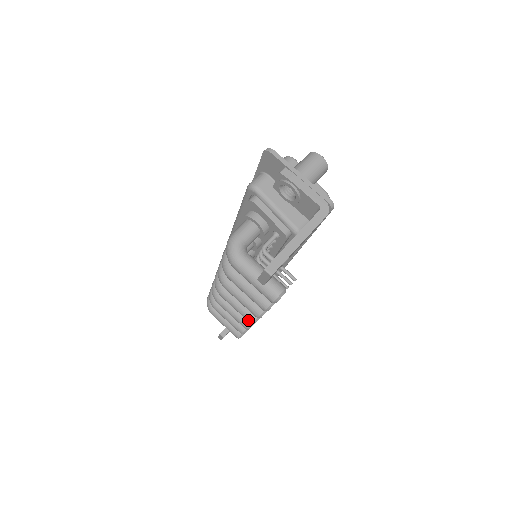
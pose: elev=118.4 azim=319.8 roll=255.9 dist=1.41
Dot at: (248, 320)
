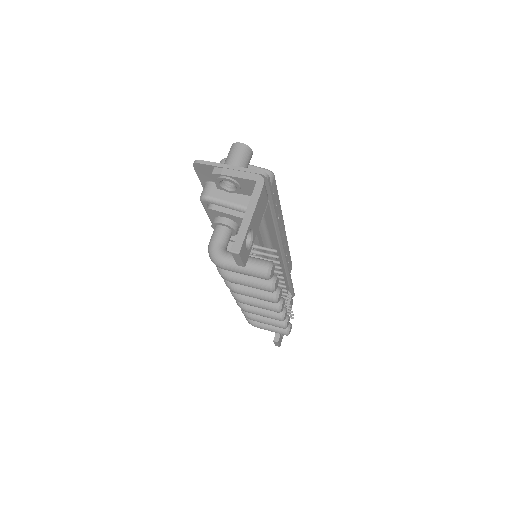
Dot at: (274, 311)
